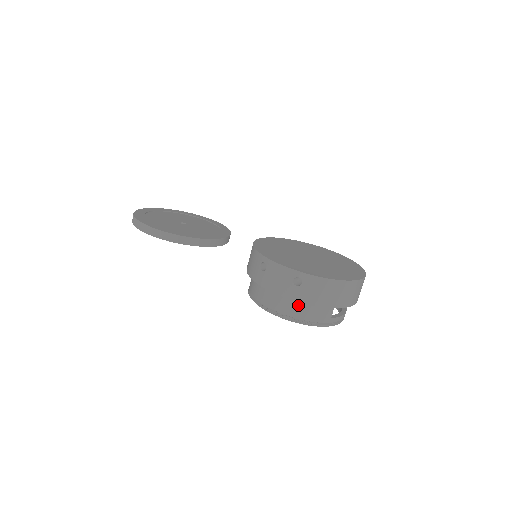
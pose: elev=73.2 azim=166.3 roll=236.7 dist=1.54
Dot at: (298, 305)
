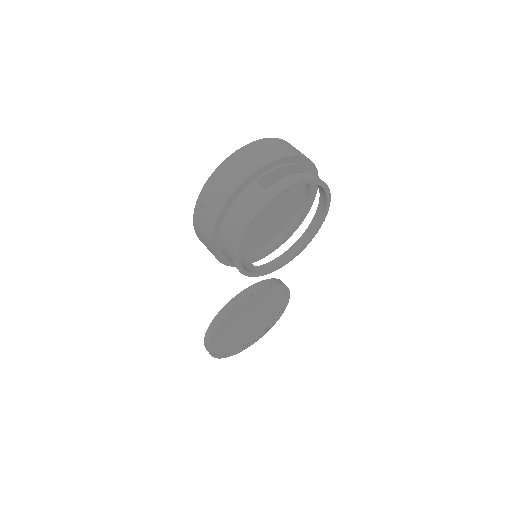
Dot at: (229, 220)
